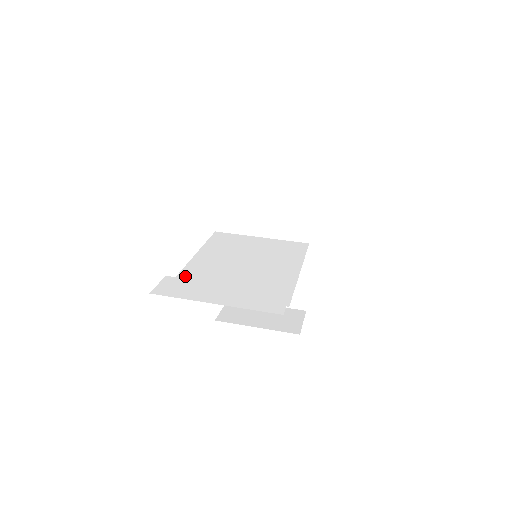
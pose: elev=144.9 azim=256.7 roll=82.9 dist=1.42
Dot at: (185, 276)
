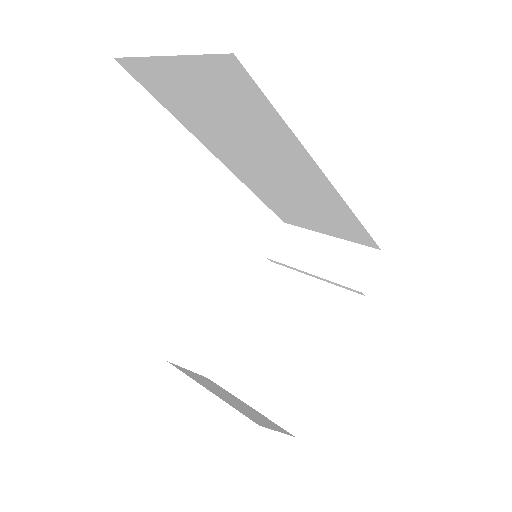
Dot at: occluded
